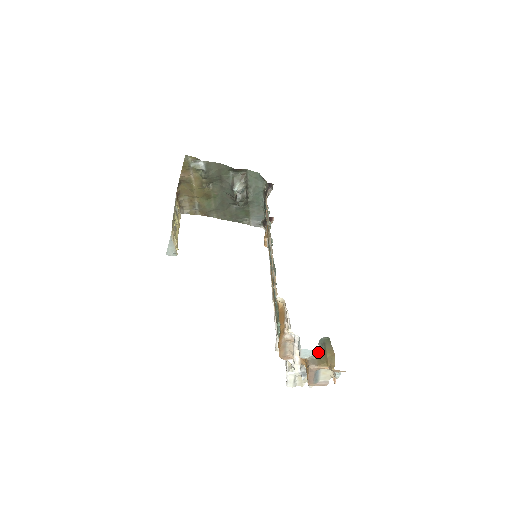
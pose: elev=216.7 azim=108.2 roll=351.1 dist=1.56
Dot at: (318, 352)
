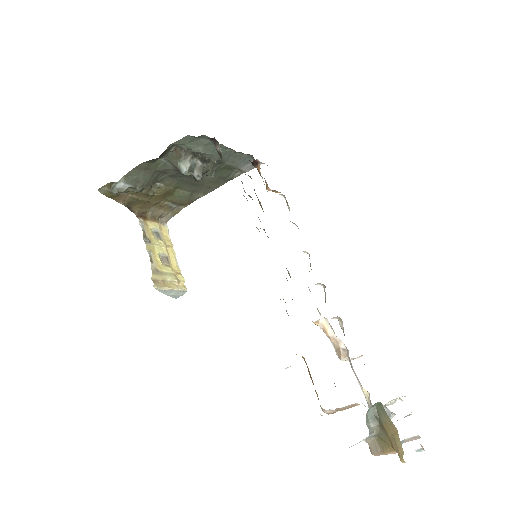
Dot at: (373, 432)
